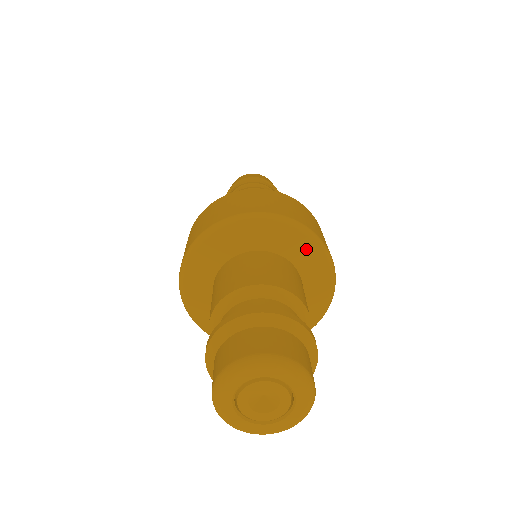
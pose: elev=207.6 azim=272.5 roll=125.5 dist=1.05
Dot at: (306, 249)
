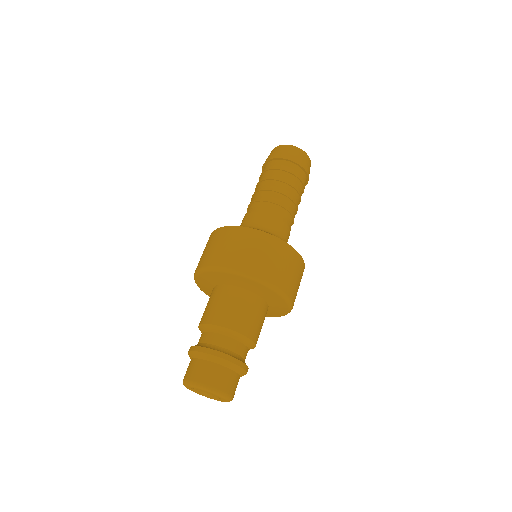
Dot at: (233, 278)
